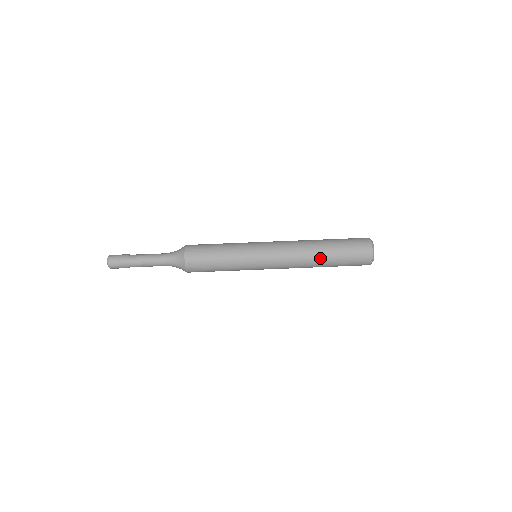
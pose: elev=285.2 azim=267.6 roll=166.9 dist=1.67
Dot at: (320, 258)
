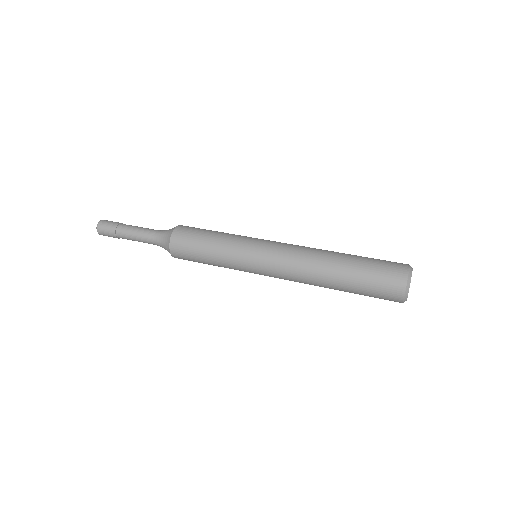
Dot at: (332, 271)
